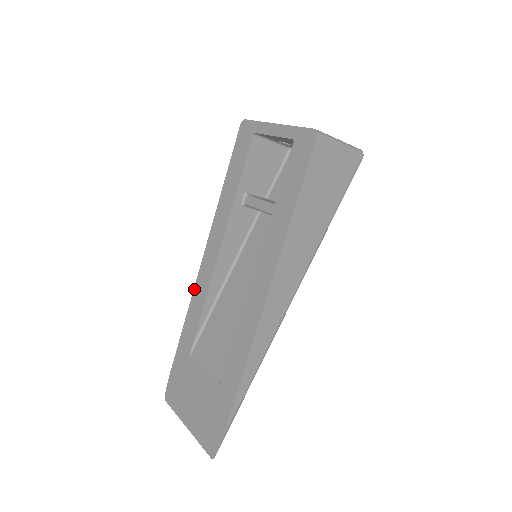
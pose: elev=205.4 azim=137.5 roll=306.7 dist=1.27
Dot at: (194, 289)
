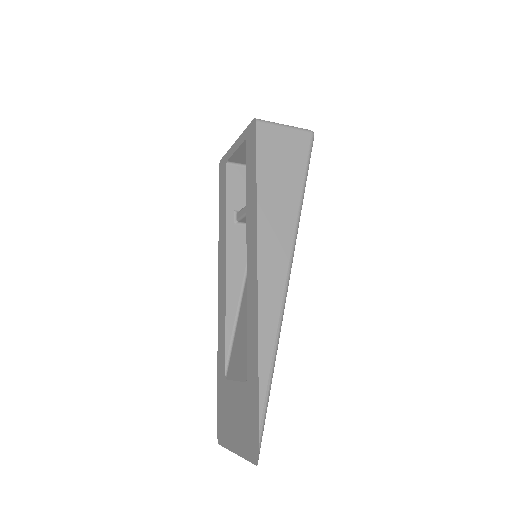
Dot at: (218, 316)
